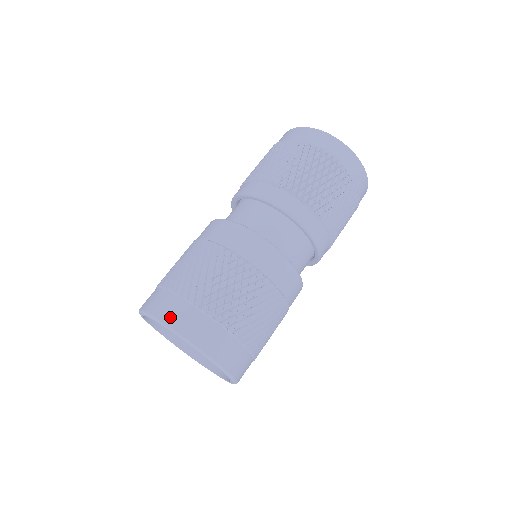
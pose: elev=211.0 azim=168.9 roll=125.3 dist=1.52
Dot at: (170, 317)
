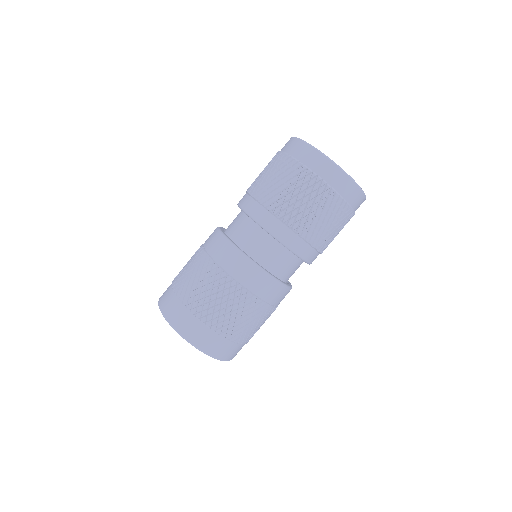
Dot at: (173, 318)
